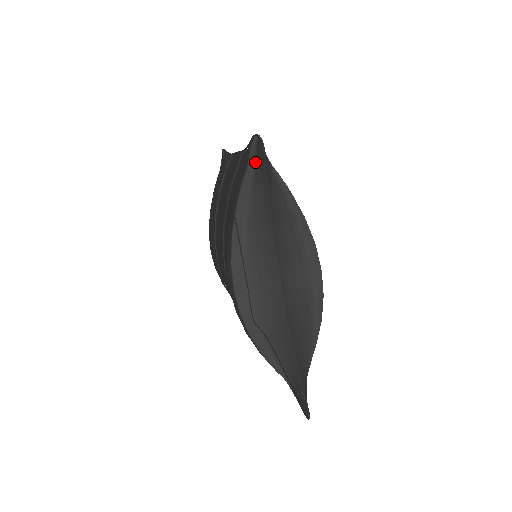
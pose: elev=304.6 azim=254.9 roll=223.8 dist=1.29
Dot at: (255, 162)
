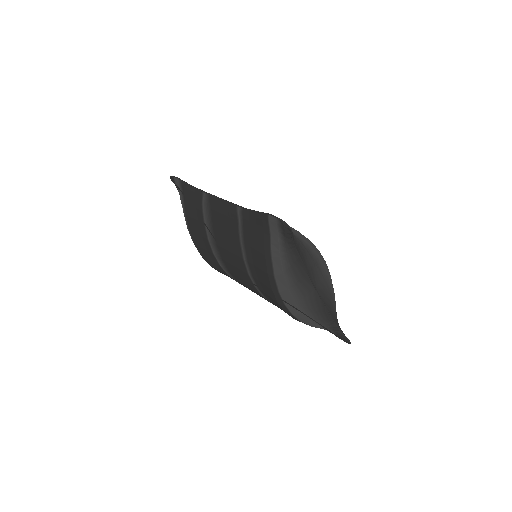
Dot at: (281, 234)
